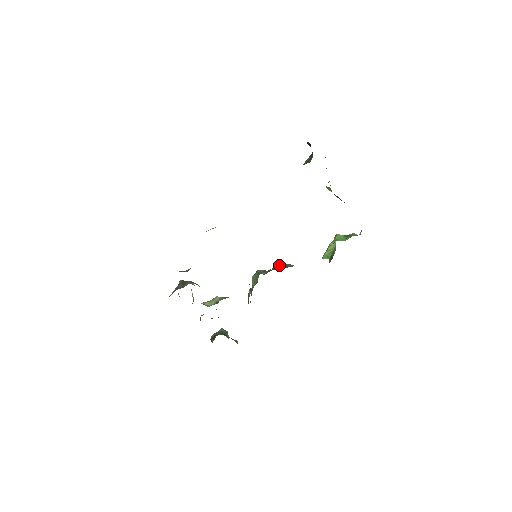
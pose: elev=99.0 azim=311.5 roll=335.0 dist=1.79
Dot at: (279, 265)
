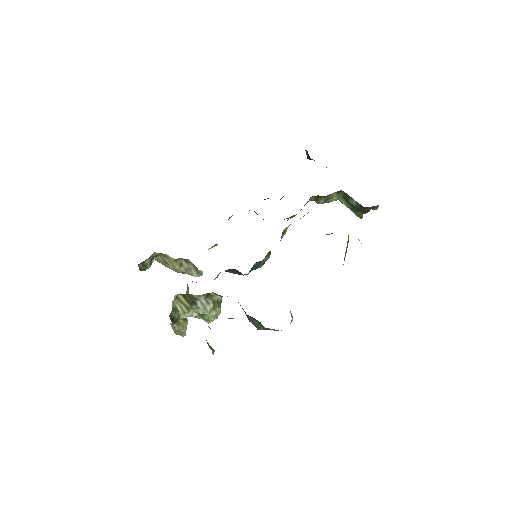
Dot at: occluded
